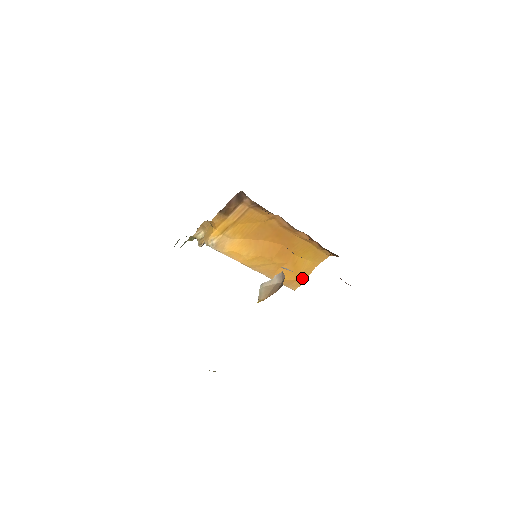
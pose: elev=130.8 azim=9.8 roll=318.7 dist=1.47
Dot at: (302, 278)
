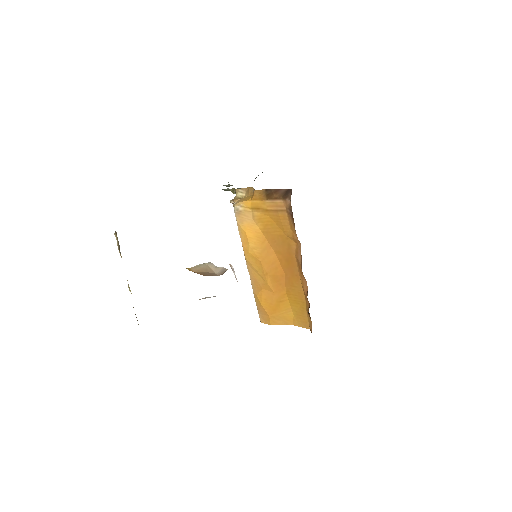
Dot at: (275, 320)
